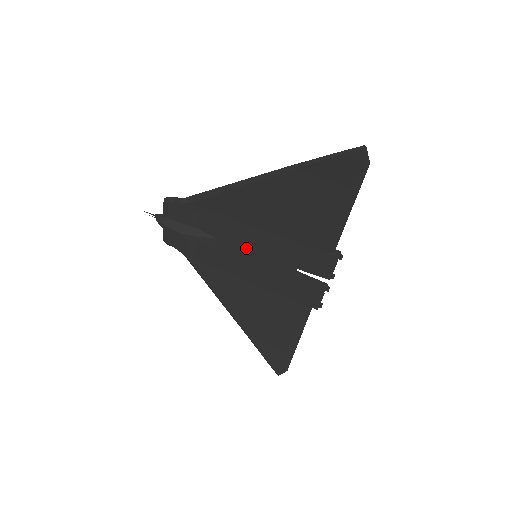
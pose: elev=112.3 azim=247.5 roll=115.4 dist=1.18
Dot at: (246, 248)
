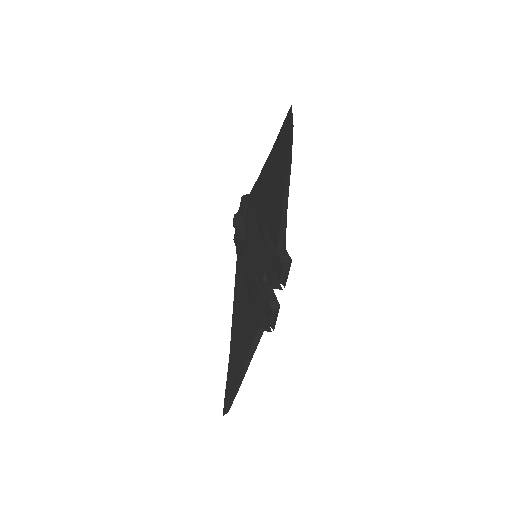
Dot at: (252, 243)
